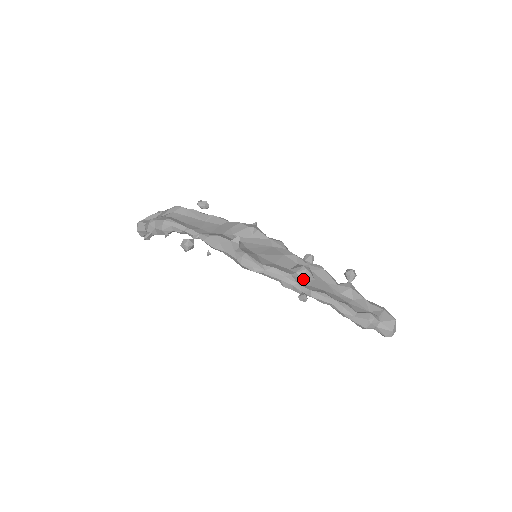
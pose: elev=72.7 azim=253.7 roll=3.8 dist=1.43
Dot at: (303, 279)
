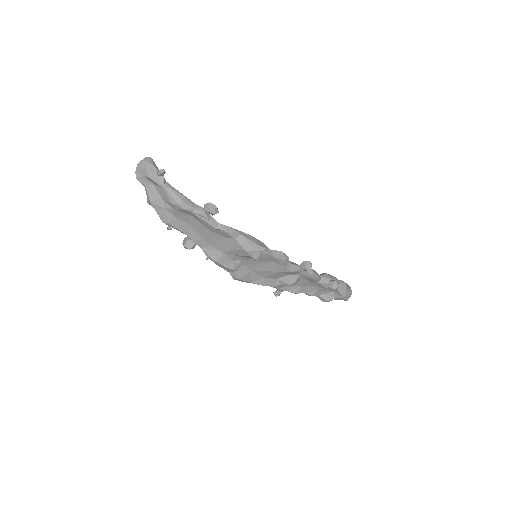
Dot at: occluded
